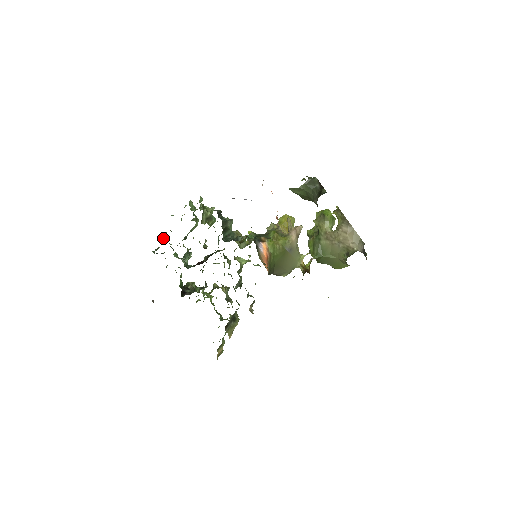
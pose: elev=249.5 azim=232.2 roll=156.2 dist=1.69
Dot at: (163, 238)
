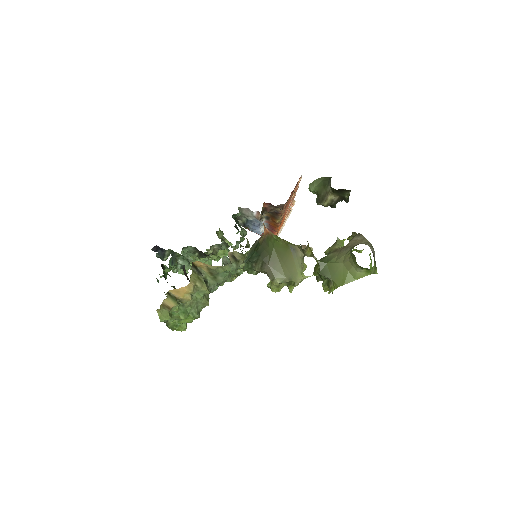
Dot at: occluded
